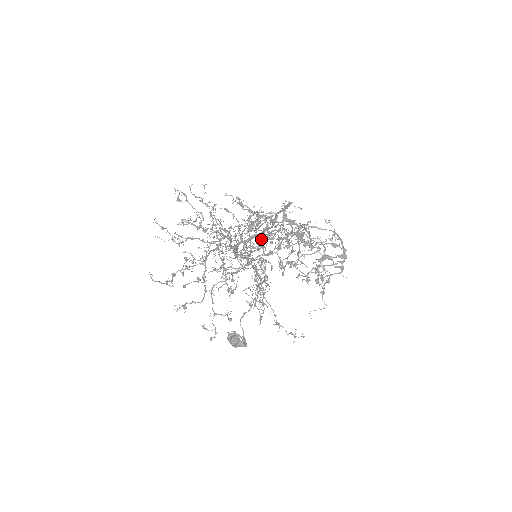
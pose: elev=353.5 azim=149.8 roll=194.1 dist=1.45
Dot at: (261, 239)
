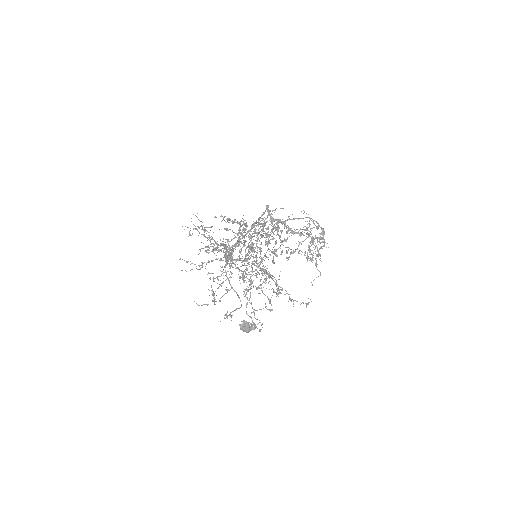
Dot at: occluded
